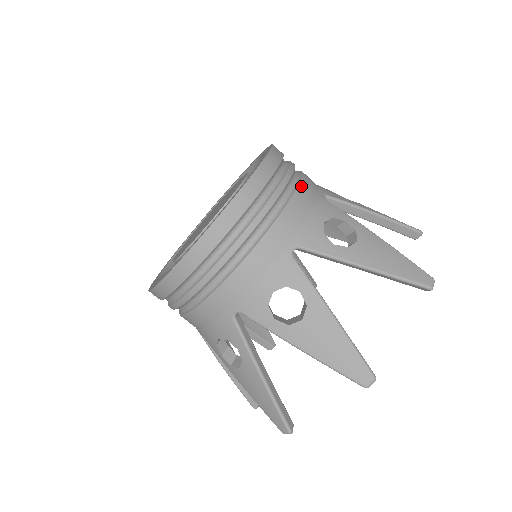
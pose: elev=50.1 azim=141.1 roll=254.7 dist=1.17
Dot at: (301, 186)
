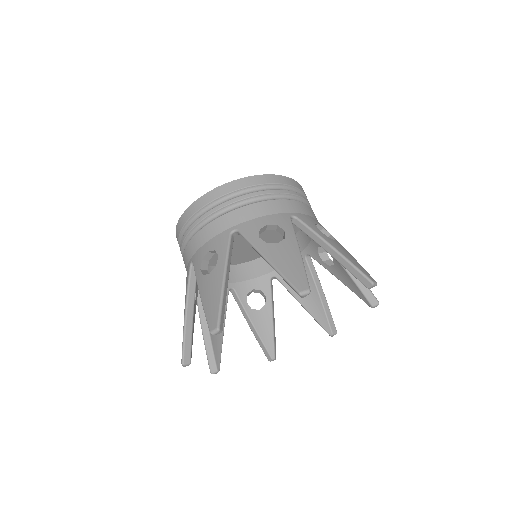
Dot at: (218, 219)
